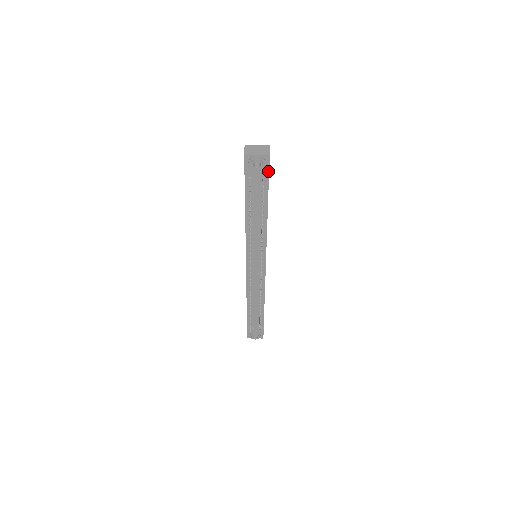
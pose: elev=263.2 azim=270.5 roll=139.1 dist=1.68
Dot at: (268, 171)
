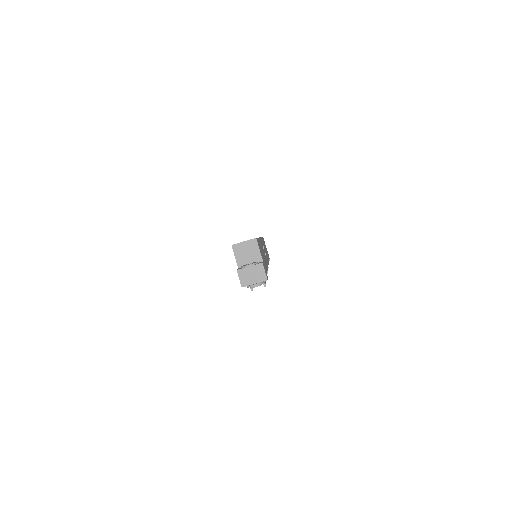
Dot at: occluded
